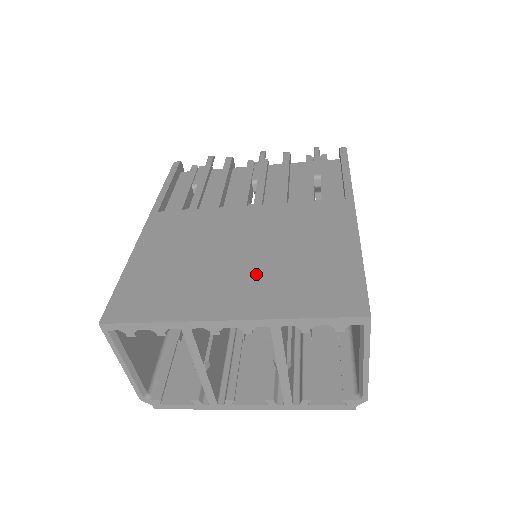
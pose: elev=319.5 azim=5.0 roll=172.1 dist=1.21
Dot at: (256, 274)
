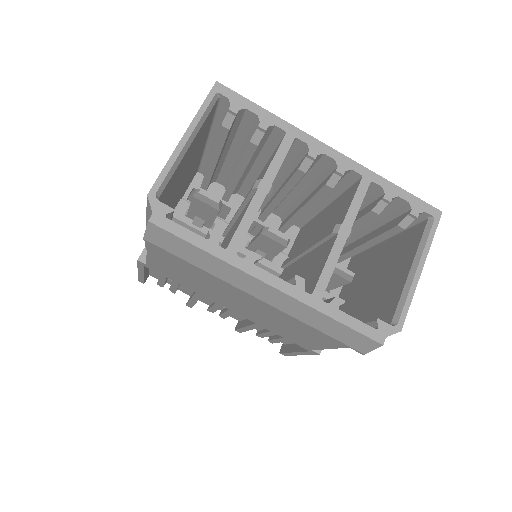
Dot at: occluded
